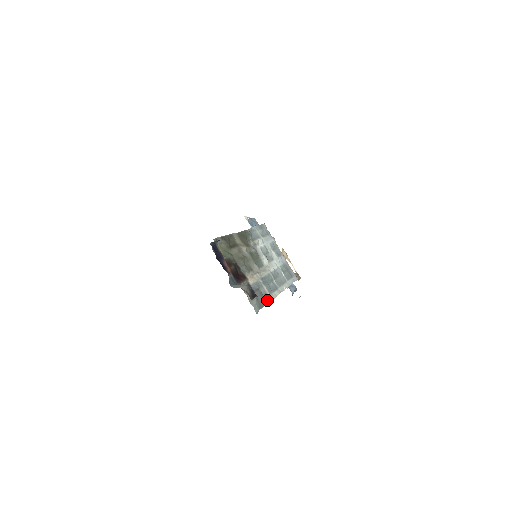
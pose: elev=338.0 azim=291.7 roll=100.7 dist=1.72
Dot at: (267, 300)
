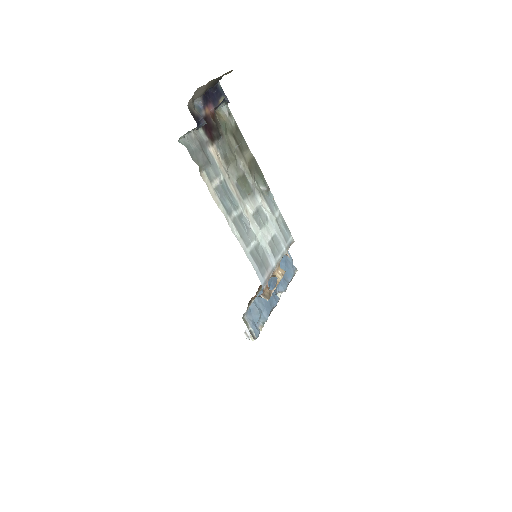
Dot at: (204, 176)
